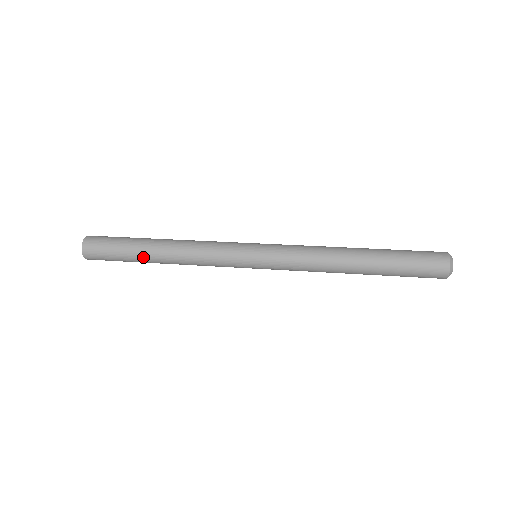
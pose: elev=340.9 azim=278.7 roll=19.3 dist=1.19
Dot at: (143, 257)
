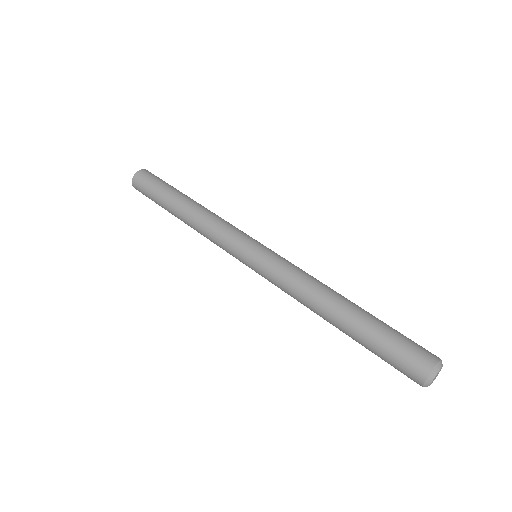
Dot at: (172, 214)
